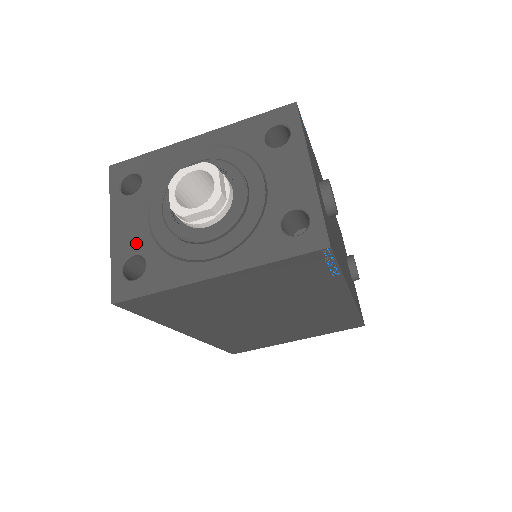
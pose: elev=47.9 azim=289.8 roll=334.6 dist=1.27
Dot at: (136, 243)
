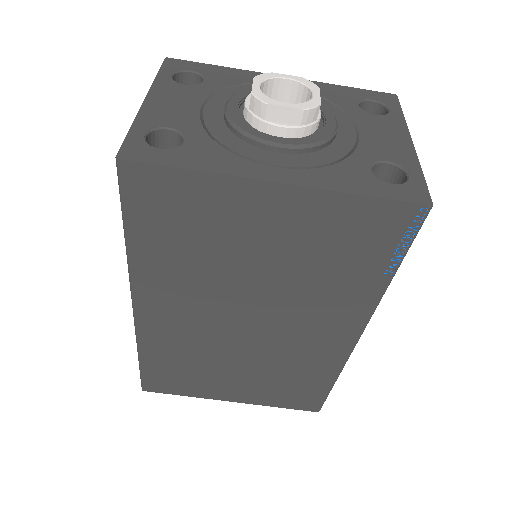
Dot at: (177, 120)
